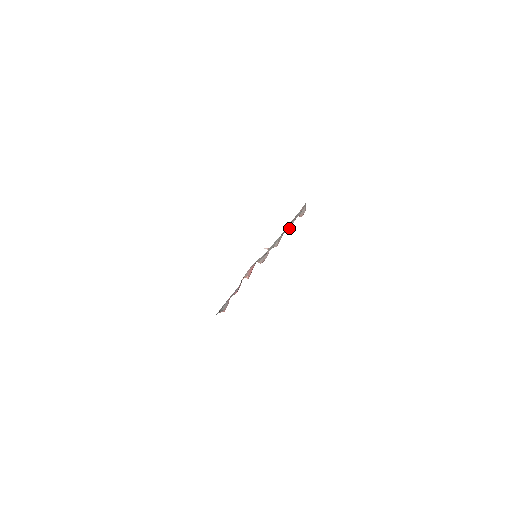
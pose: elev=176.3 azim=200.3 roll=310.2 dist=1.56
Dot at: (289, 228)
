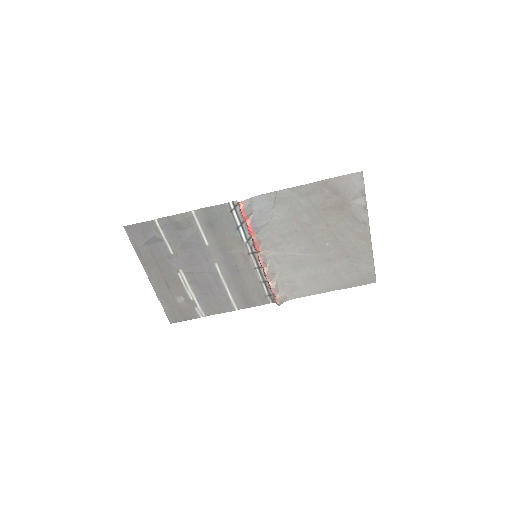
Dot at: (275, 286)
